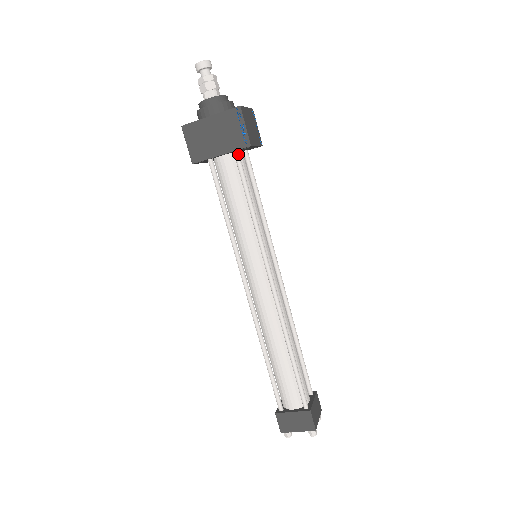
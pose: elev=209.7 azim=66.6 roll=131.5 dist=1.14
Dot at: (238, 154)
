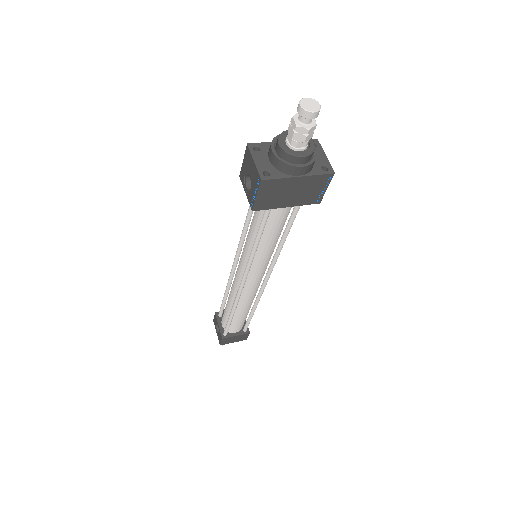
Dot at: (301, 204)
